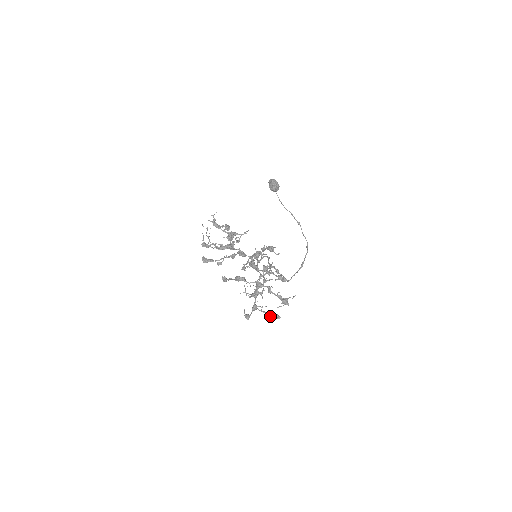
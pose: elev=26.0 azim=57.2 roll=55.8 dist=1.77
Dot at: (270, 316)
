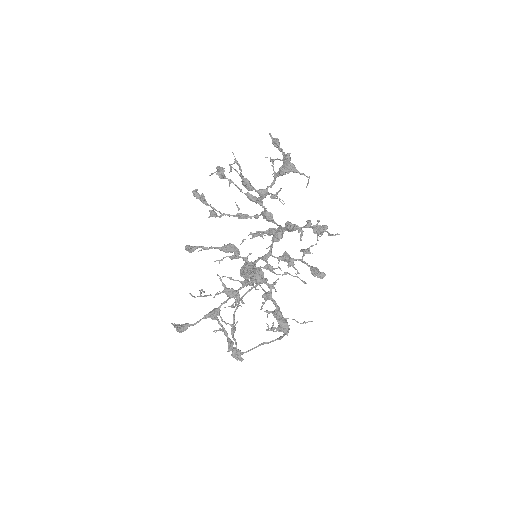
Dot at: (231, 343)
